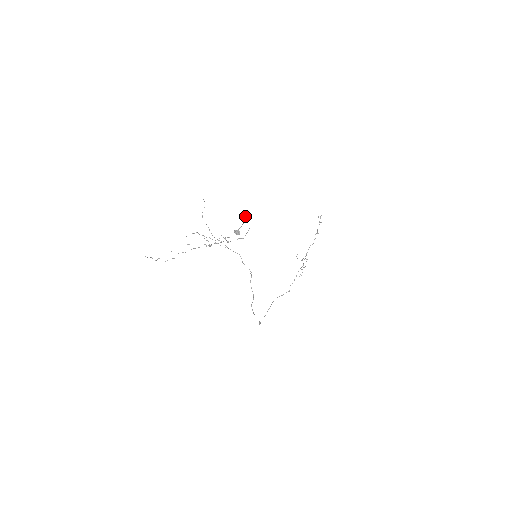
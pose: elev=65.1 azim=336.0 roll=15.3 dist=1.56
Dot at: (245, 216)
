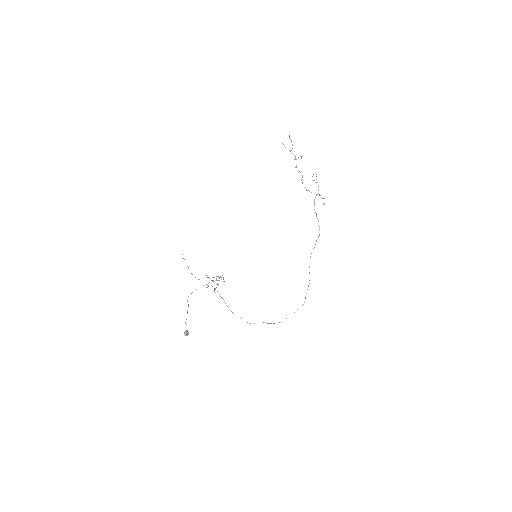
Dot at: occluded
